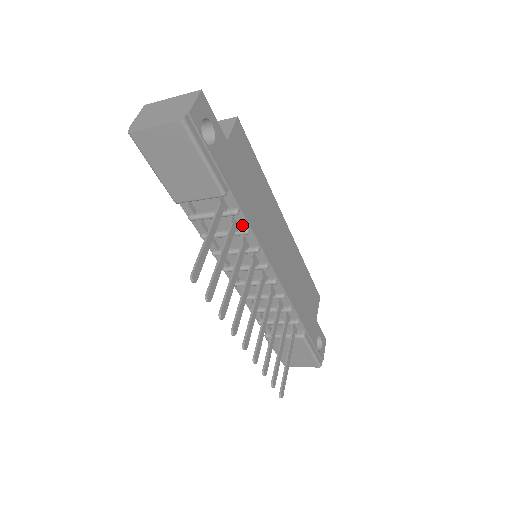
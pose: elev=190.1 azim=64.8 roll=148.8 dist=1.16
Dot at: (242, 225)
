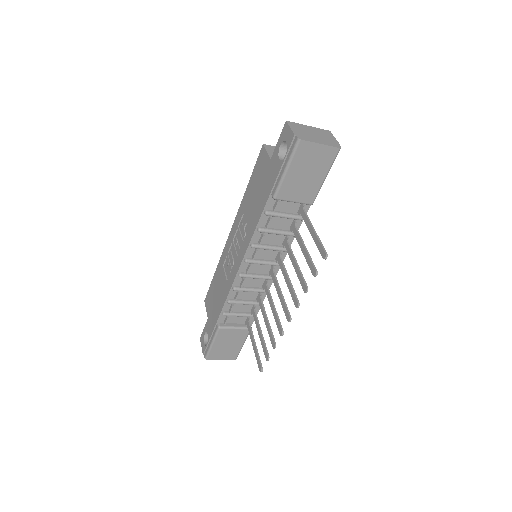
Dot at: occluded
